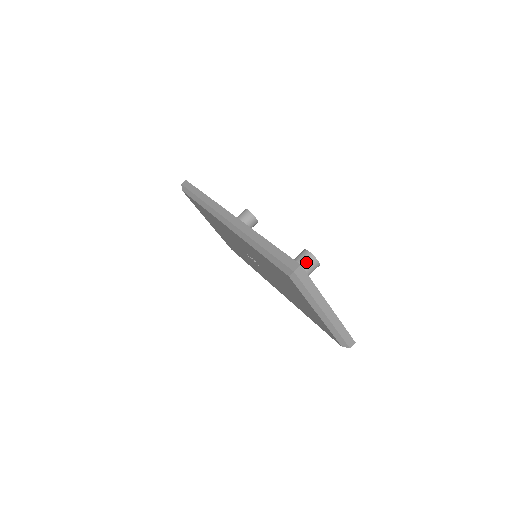
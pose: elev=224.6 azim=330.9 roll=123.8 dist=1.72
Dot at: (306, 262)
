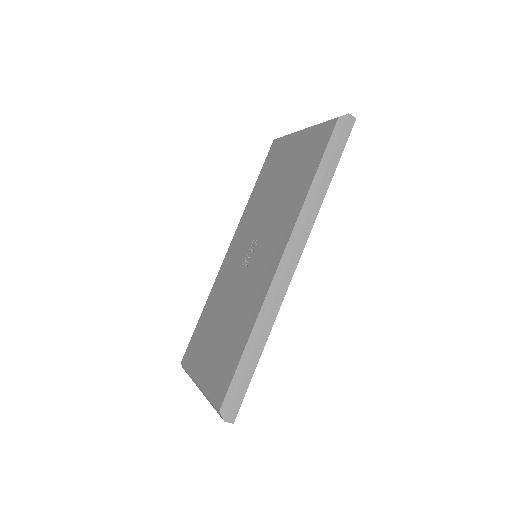
Dot at: occluded
